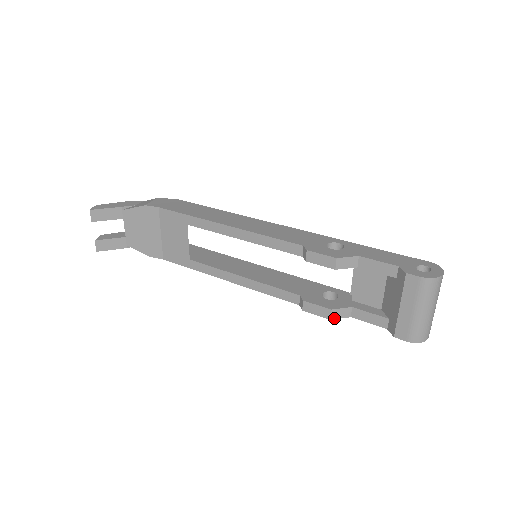
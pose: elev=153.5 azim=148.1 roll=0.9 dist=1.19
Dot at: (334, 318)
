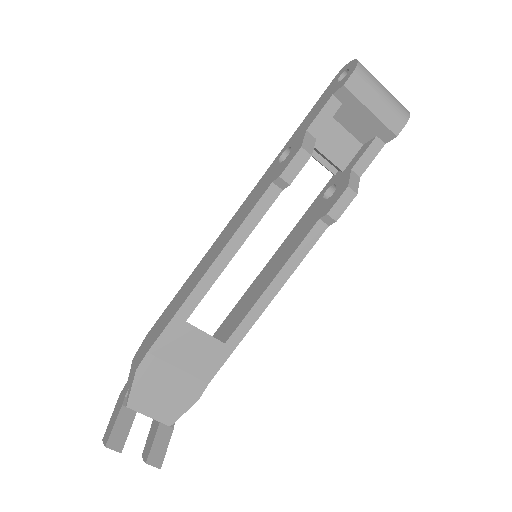
Dot at: (357, 190)
